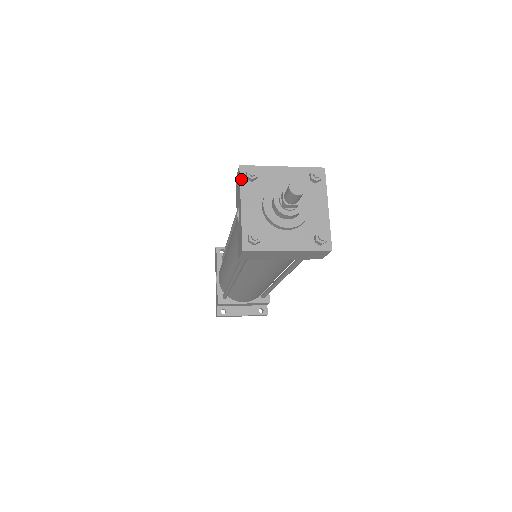
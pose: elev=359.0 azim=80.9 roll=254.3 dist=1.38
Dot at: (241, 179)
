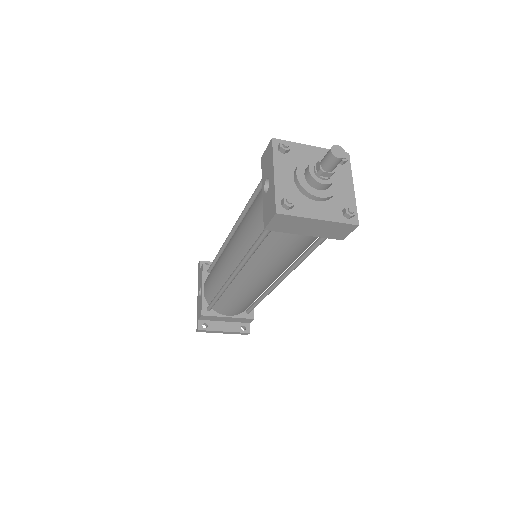
Dot at: (274, 150)
